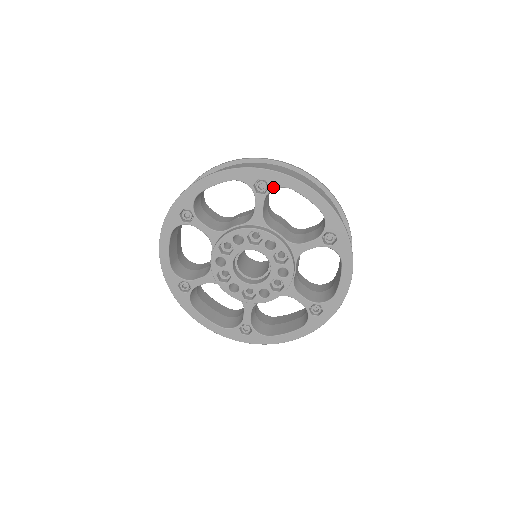
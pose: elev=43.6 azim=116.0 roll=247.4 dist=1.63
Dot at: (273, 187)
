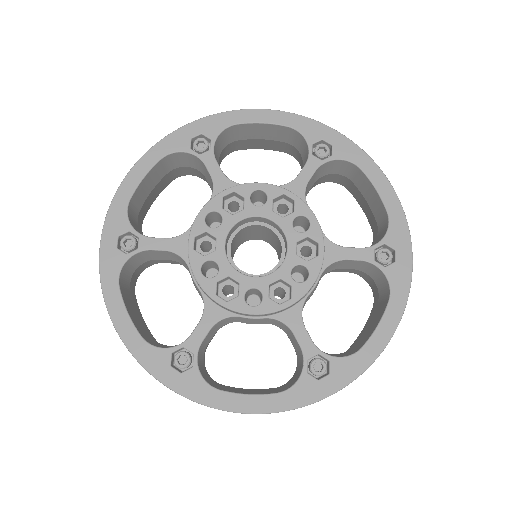
Dot at: (338, 156)
